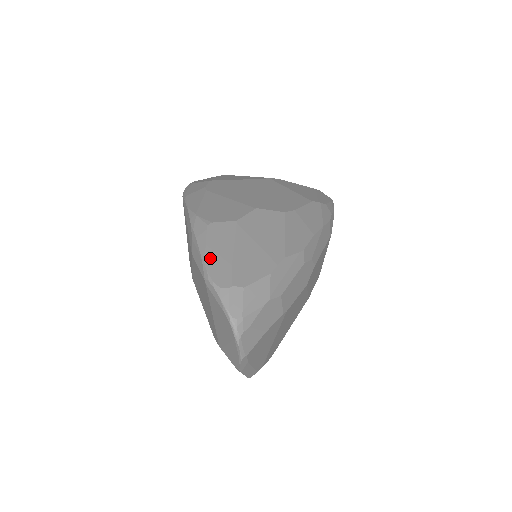
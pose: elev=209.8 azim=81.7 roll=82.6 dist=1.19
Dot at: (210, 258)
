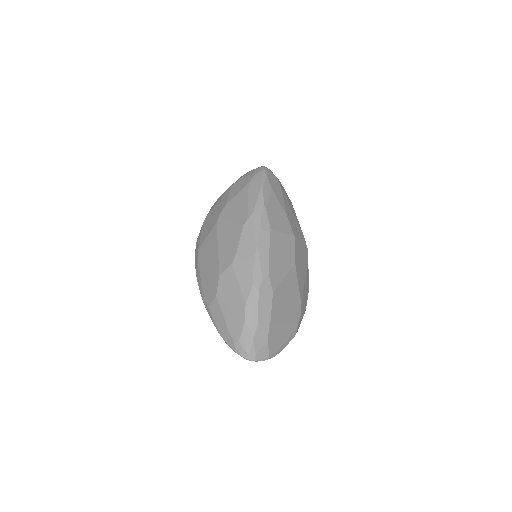
Dot at: (220, 331)
